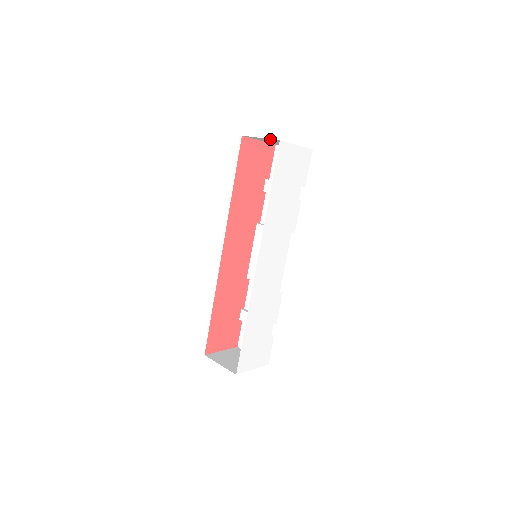
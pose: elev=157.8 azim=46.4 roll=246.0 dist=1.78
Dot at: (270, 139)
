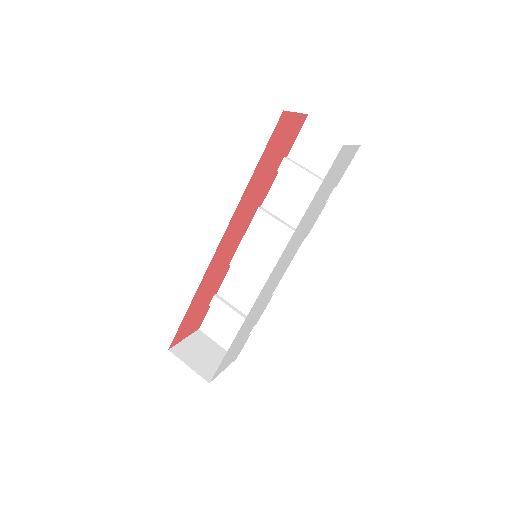
Dot at: occluded
